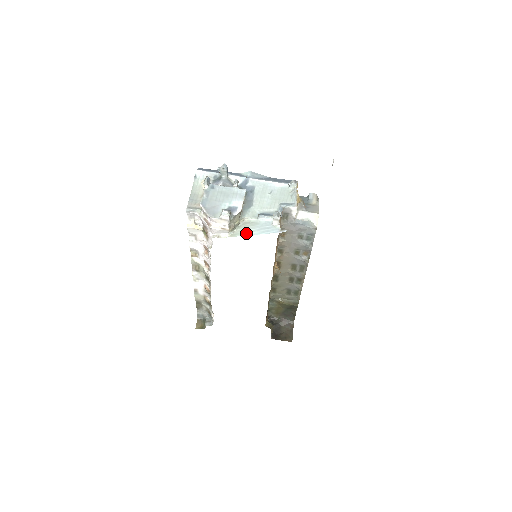
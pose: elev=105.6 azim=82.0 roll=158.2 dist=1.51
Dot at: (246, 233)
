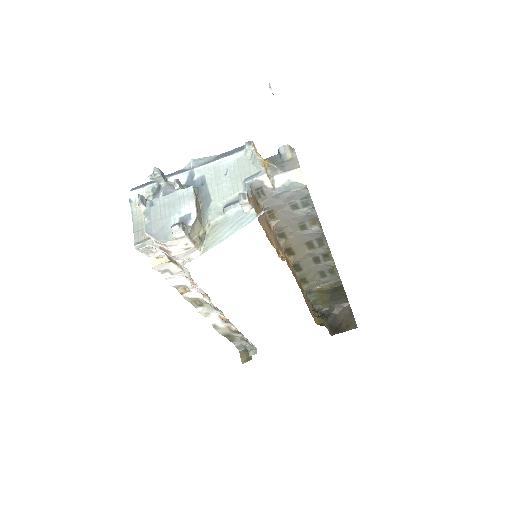
Dot at: (218, 239)
